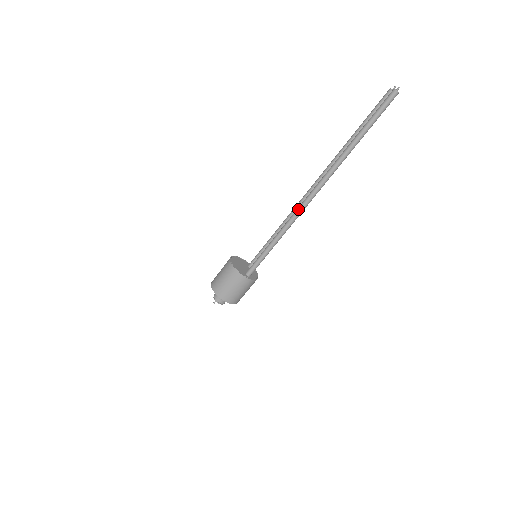
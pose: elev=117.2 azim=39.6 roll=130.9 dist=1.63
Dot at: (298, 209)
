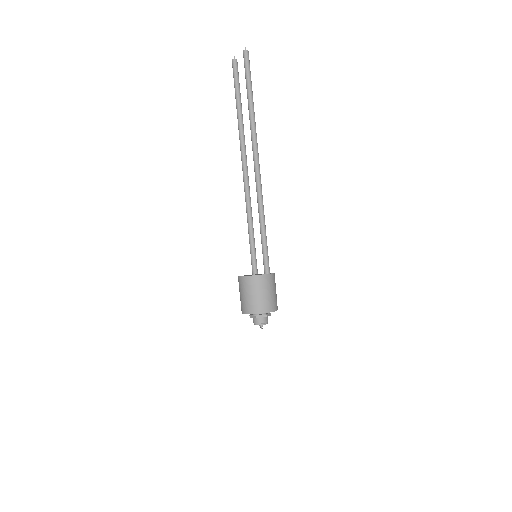
Dot at: (258, 184)
